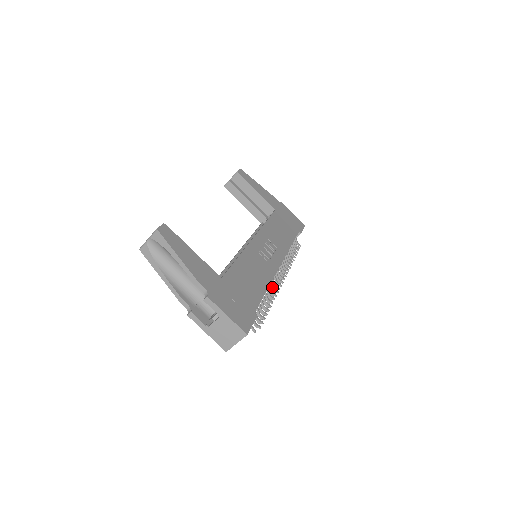
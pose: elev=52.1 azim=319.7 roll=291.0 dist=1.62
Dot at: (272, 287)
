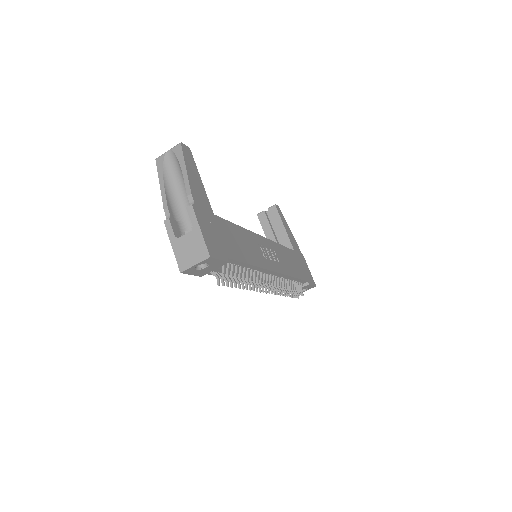
Dot at: (257, 279)
